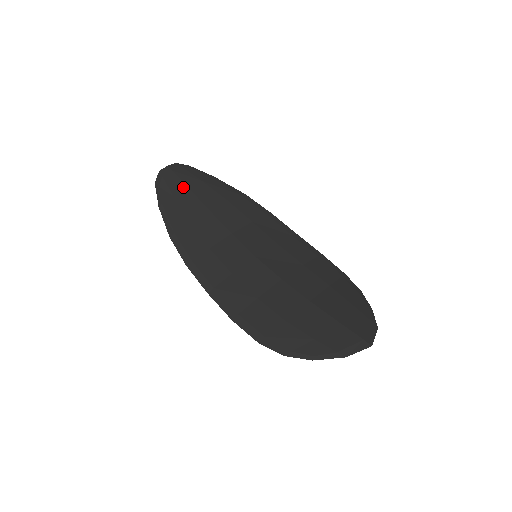
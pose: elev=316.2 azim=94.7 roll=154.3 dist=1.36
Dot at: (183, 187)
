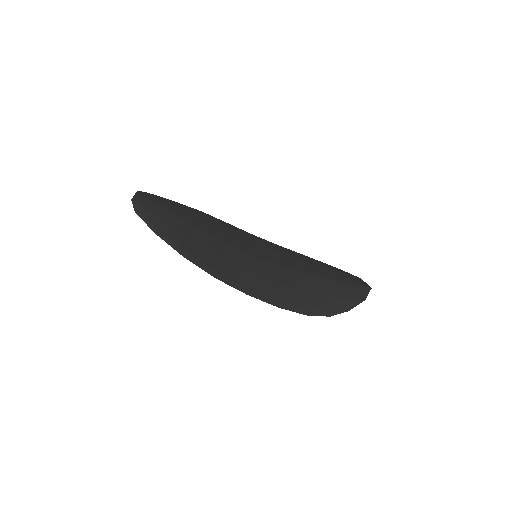
Dot at: (163, 211)
